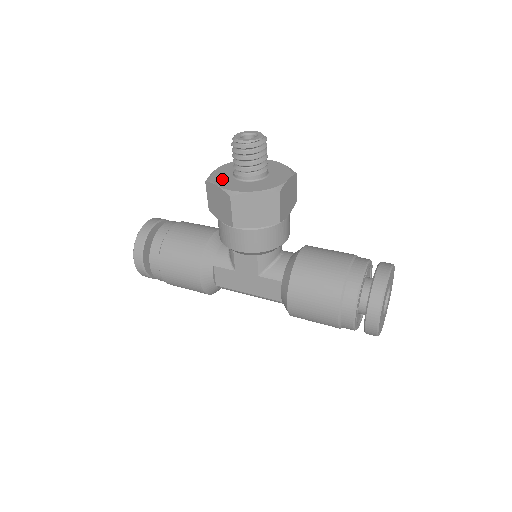
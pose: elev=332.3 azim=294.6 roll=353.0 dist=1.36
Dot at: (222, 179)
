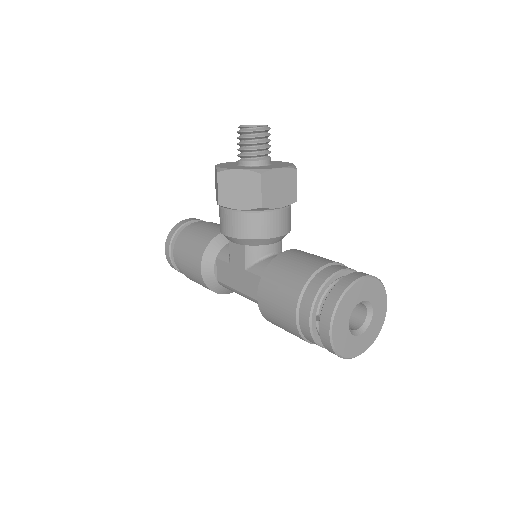
Dot at: (226, 164)
